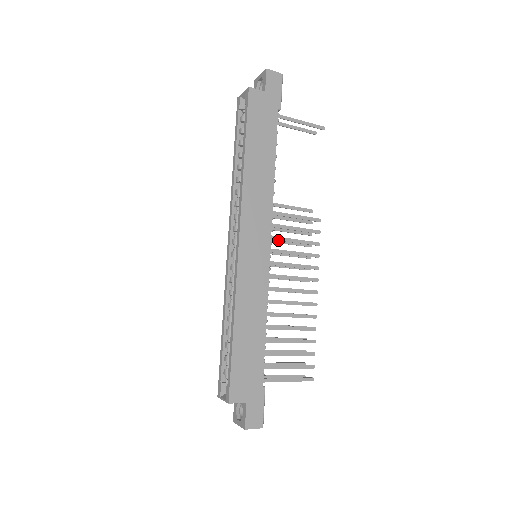
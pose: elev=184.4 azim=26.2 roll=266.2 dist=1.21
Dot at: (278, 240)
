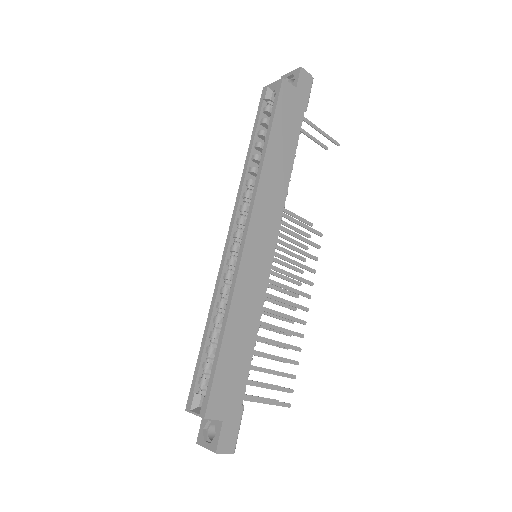
Dot at: (282, 244)
